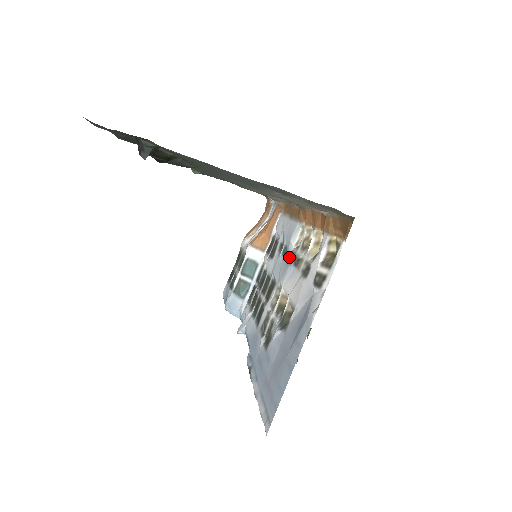
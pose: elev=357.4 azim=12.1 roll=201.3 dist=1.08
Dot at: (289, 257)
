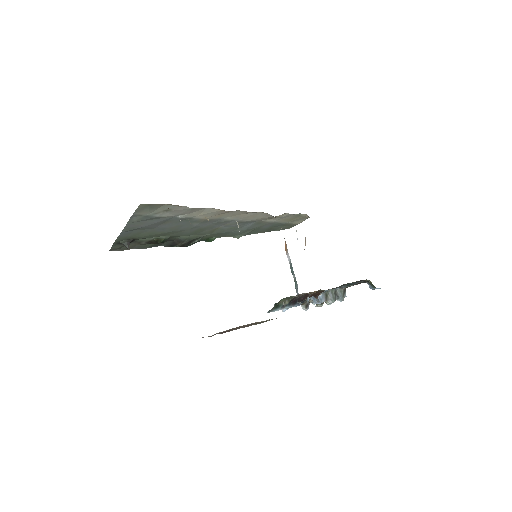
Dot at: occluded
